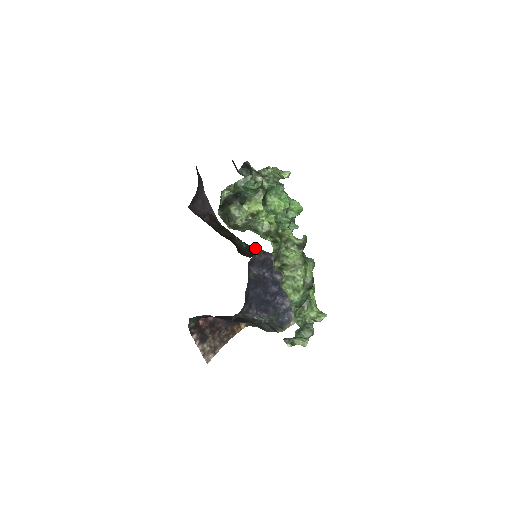
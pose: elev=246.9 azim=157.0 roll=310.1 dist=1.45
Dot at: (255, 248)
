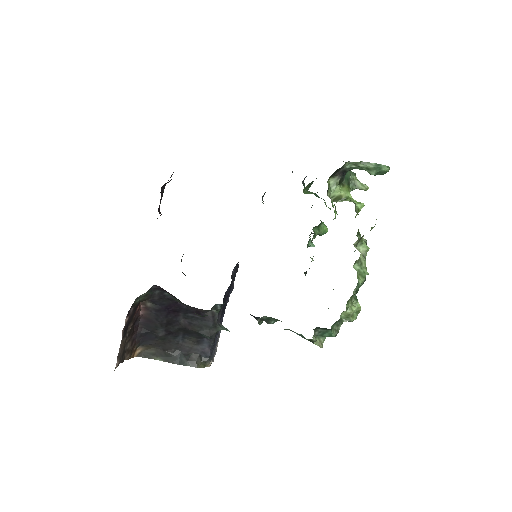
Dot at: occluded
